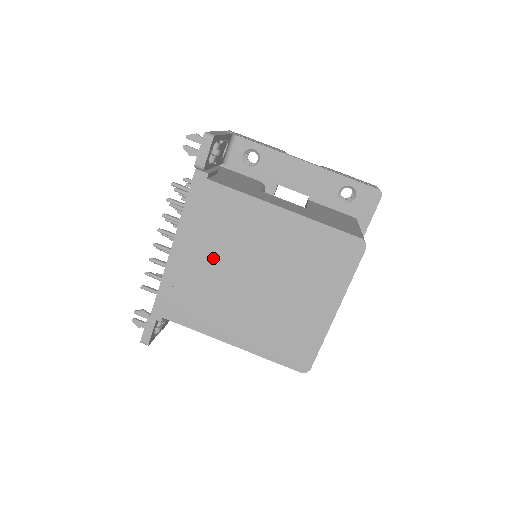
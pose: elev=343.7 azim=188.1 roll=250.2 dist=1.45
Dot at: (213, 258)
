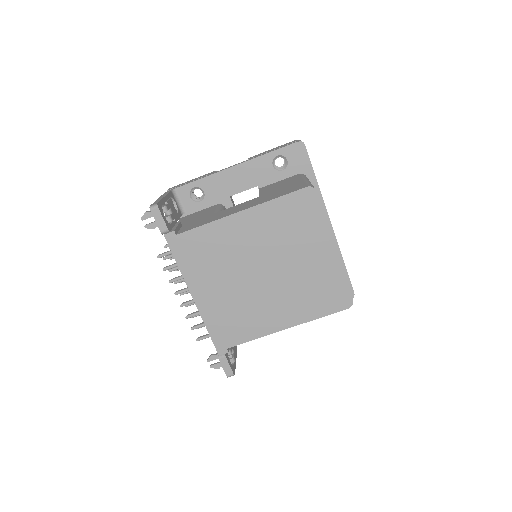
Dot at: (225, 282)
